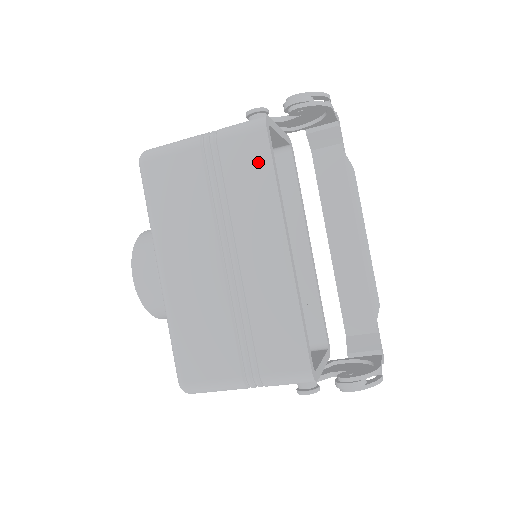
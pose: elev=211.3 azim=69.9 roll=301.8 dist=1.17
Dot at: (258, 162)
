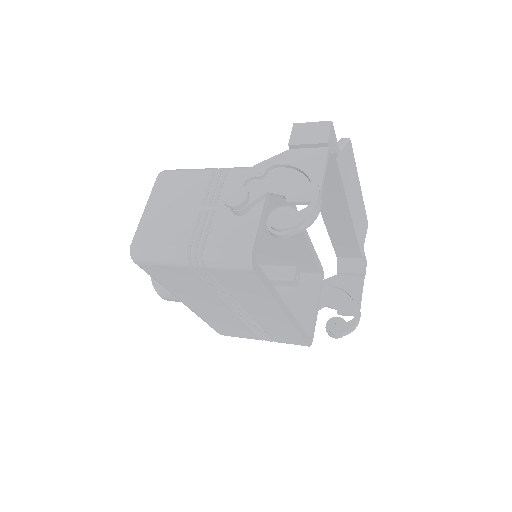
Dot at: (251, 284)
